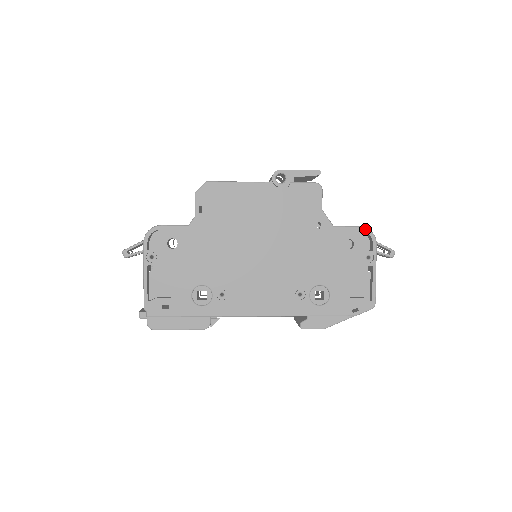
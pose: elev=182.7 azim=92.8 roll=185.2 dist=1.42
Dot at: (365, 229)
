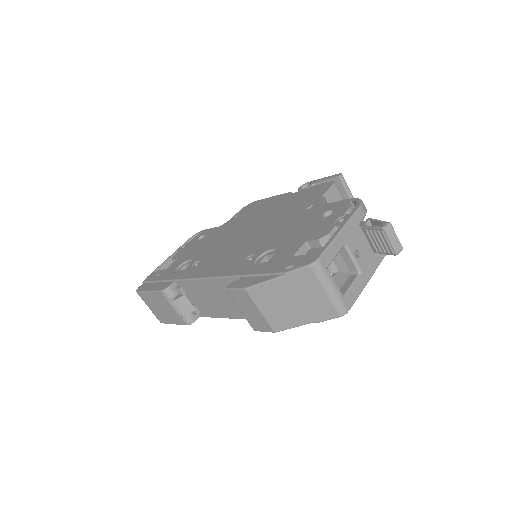
Dot at: (355, 199)
